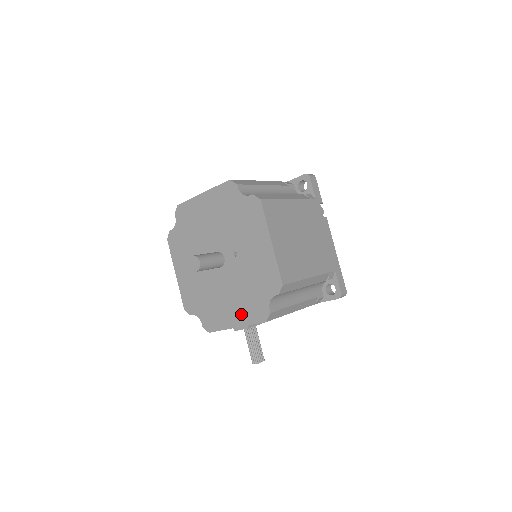
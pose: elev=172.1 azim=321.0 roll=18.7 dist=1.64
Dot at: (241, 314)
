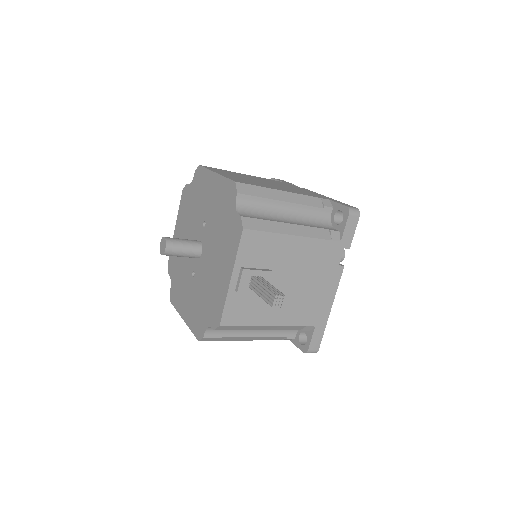
Dot at: (227, 259)
